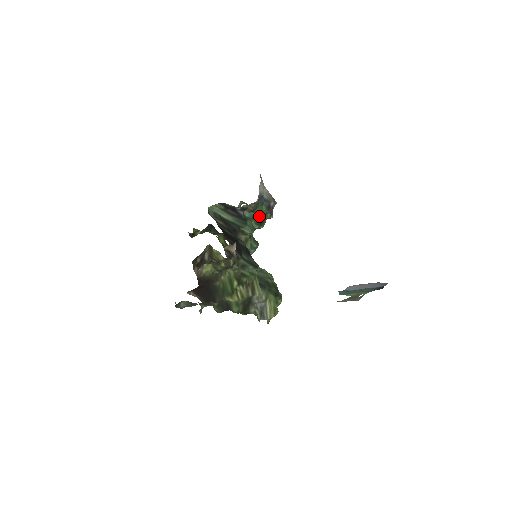
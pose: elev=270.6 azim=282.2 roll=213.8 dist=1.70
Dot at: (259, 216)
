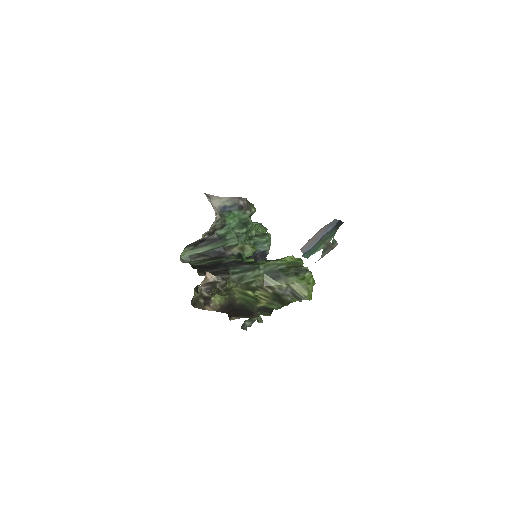
Dot at: (237, 222)
